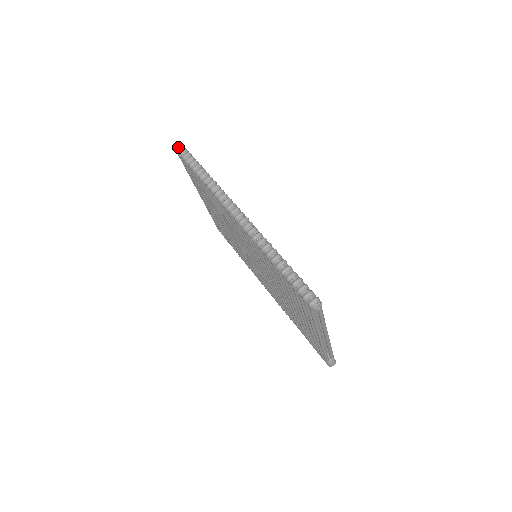
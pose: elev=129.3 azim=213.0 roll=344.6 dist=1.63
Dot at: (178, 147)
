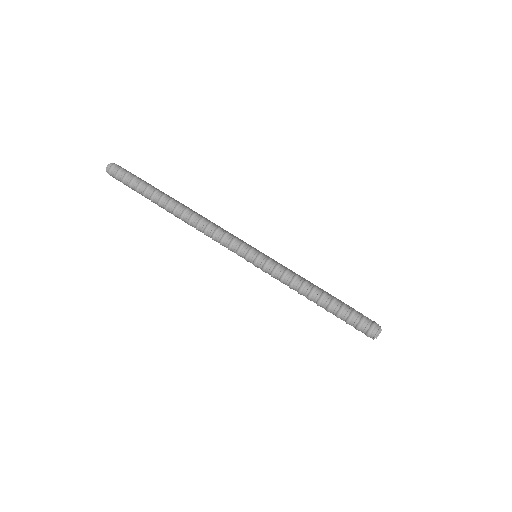
Dot at: (109, 169)
